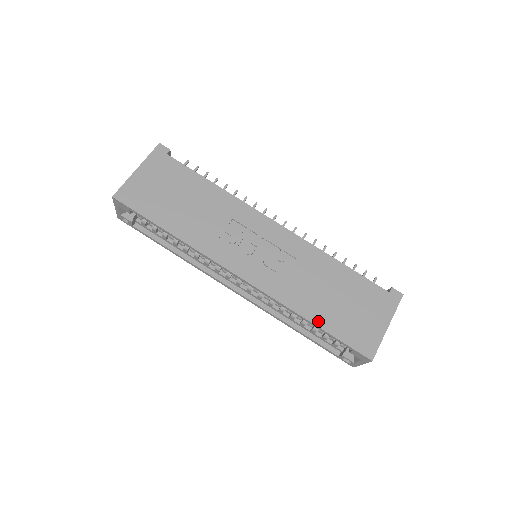
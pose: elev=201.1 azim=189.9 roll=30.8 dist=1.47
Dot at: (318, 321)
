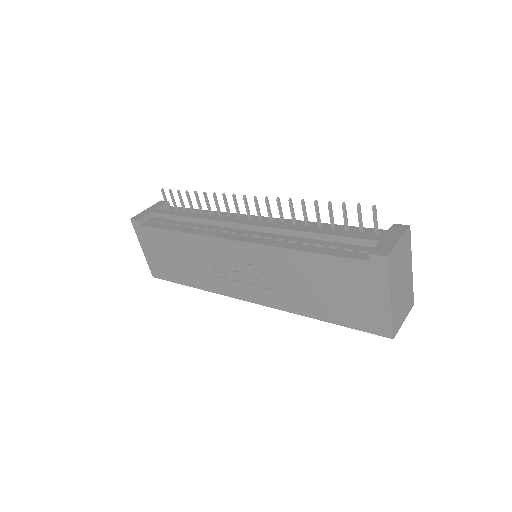
Dot at: (324, 317)
